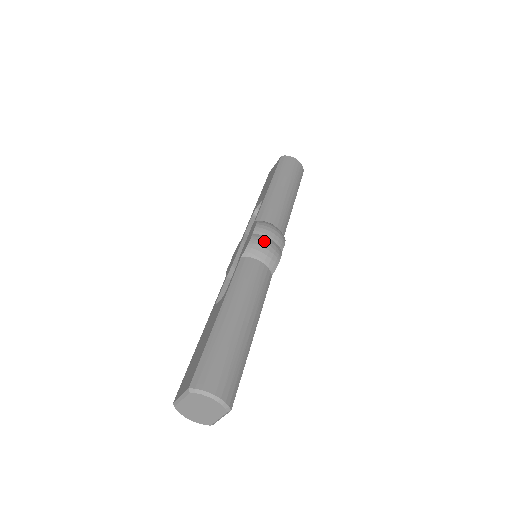
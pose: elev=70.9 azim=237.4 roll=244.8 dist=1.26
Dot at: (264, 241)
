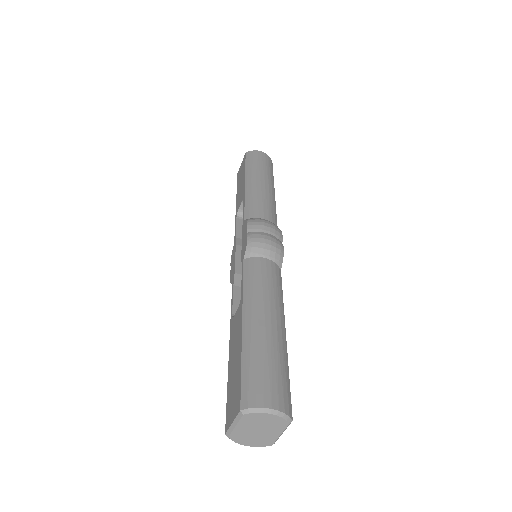
Dot at: (262, 237)
